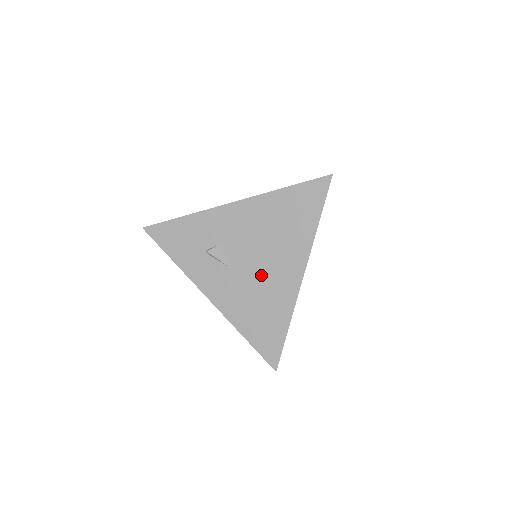
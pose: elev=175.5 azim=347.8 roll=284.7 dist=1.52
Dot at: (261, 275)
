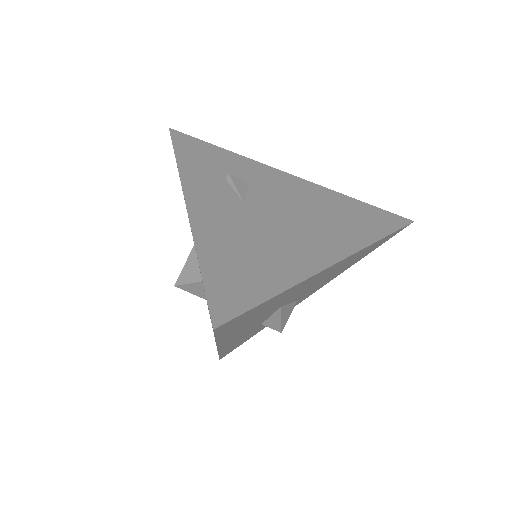
Dot at: (280, 229)
